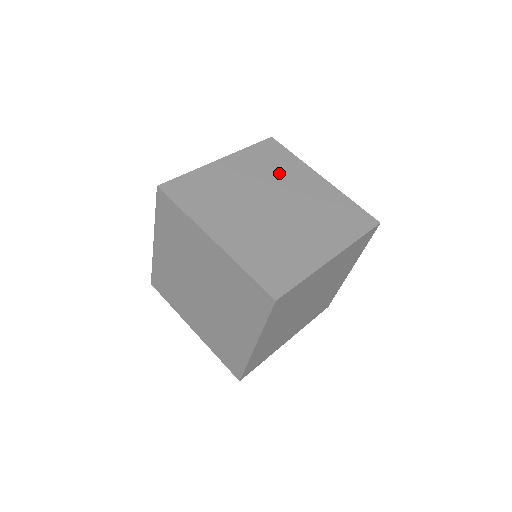
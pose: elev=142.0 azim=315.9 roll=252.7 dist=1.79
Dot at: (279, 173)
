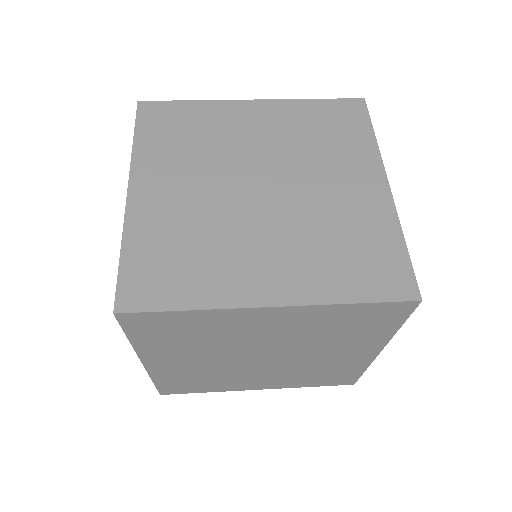
Dot at: (320, 149)
